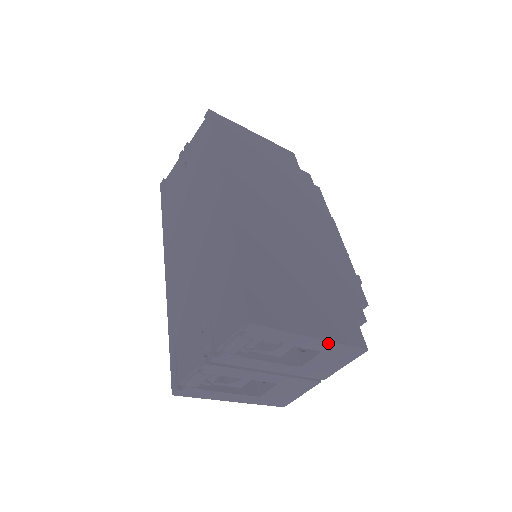
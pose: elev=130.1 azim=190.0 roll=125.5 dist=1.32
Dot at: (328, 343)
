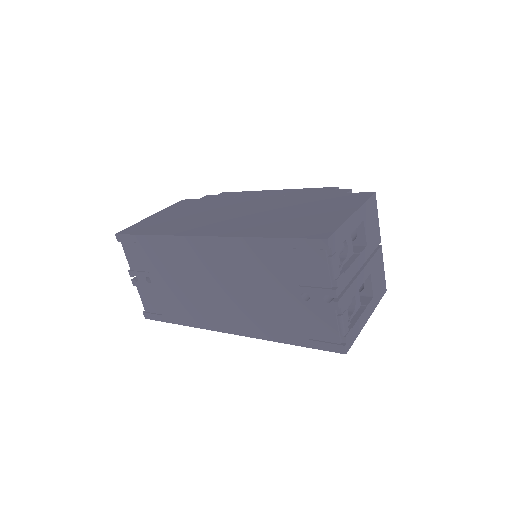
Dot at: (360, 210)
